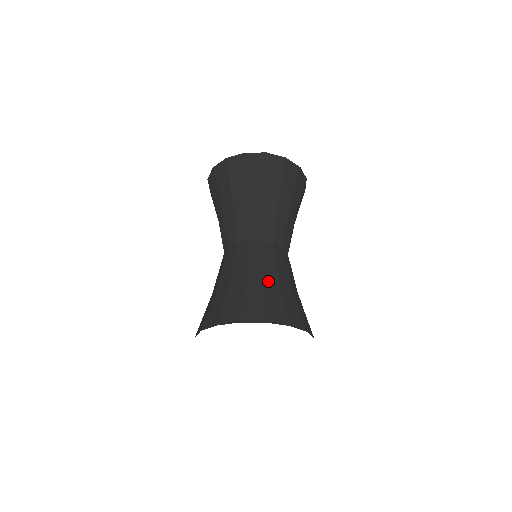
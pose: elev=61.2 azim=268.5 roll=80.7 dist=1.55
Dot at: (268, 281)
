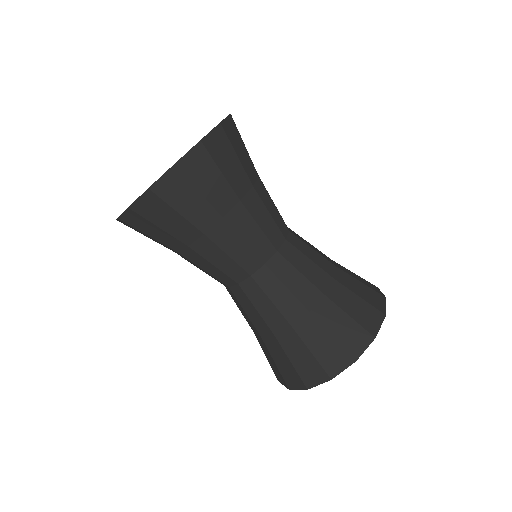
Dot at: (280, 334)
